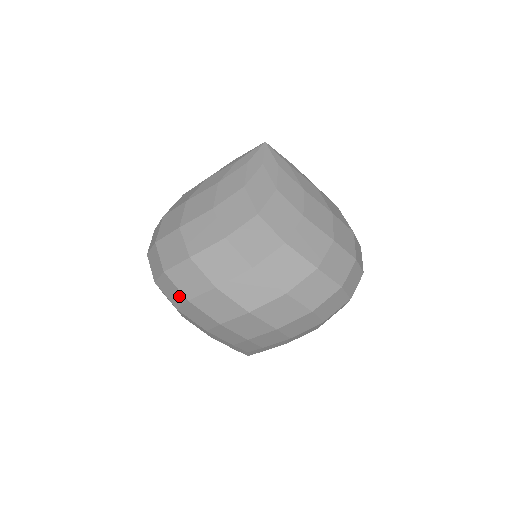
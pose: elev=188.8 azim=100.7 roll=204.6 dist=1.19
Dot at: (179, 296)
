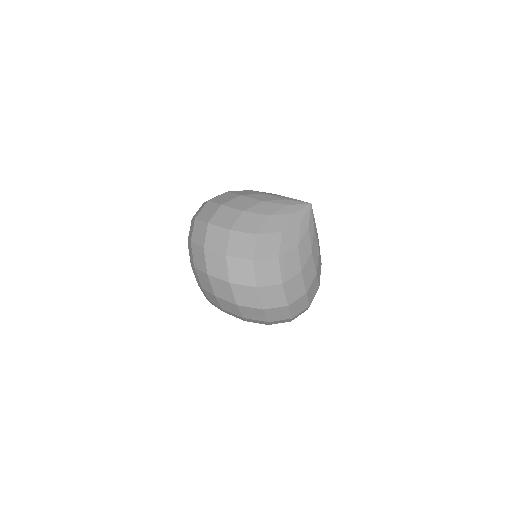
Dot at: (261, 318)
